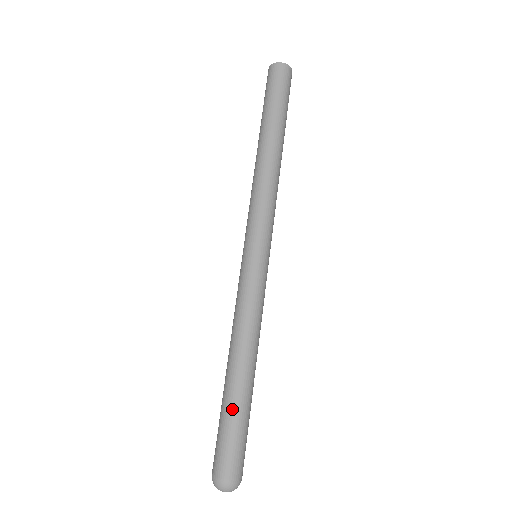
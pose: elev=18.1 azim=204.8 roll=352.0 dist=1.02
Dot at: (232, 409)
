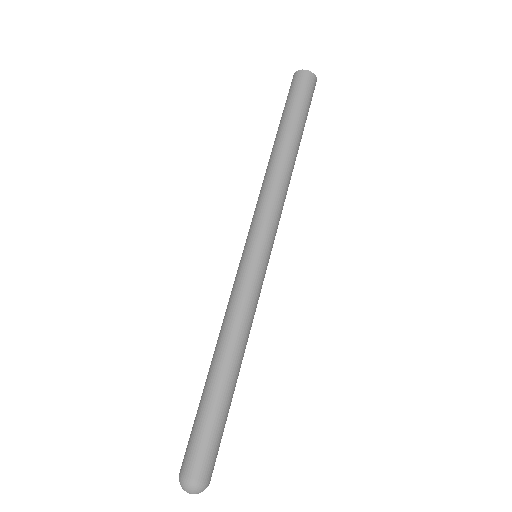
Dot at: (200, 404)
